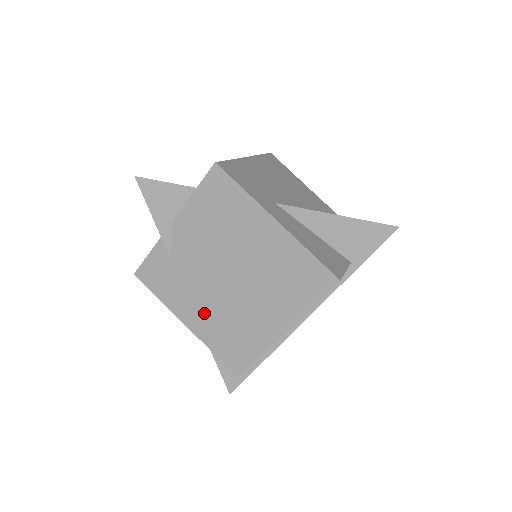
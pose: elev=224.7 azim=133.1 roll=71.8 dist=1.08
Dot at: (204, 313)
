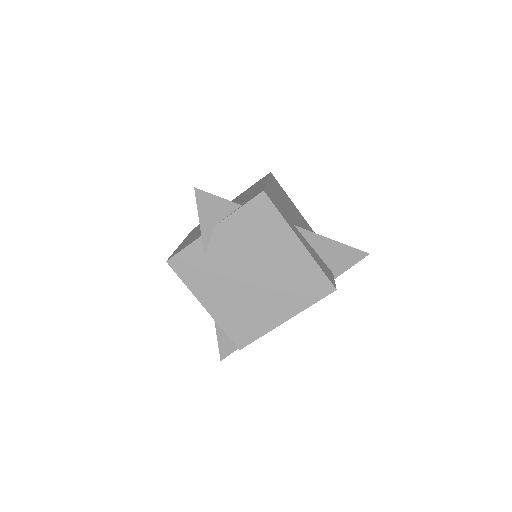
Dot at: (223, 300)
